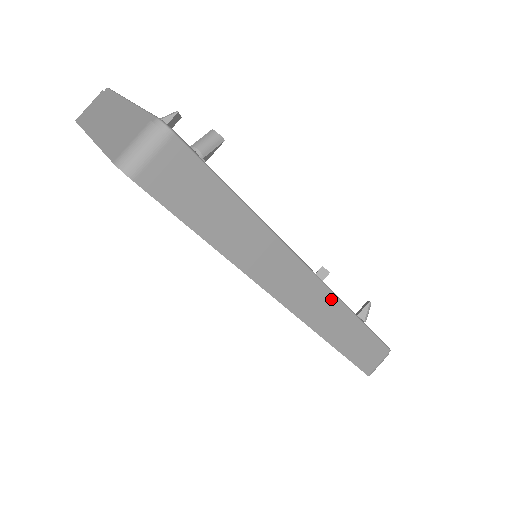
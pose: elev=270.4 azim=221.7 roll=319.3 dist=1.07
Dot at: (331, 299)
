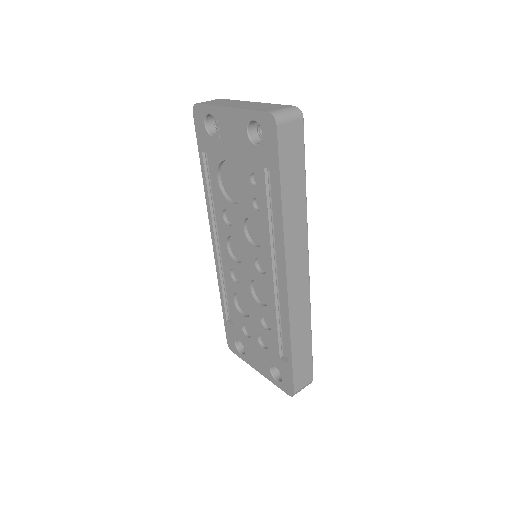
Dot at: (308, 297)
